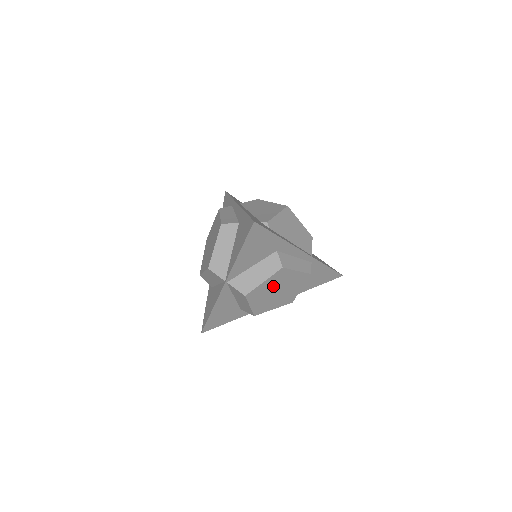
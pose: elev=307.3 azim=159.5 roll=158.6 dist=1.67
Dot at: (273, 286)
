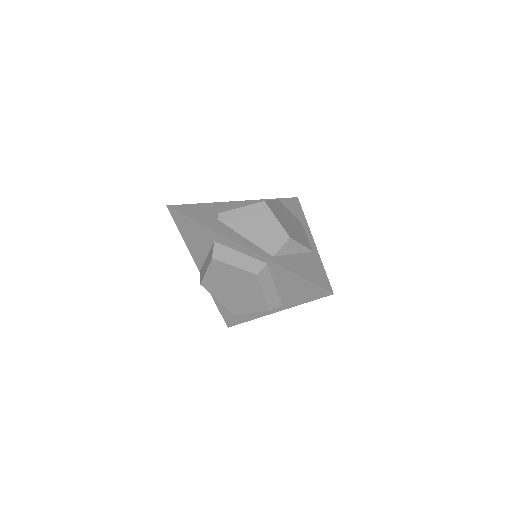
Dot at: (222, 280)
